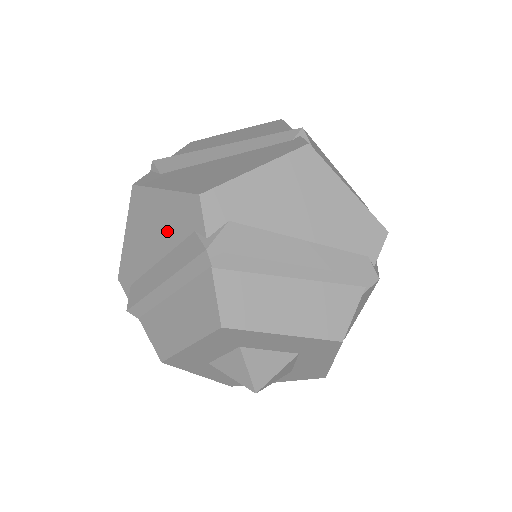
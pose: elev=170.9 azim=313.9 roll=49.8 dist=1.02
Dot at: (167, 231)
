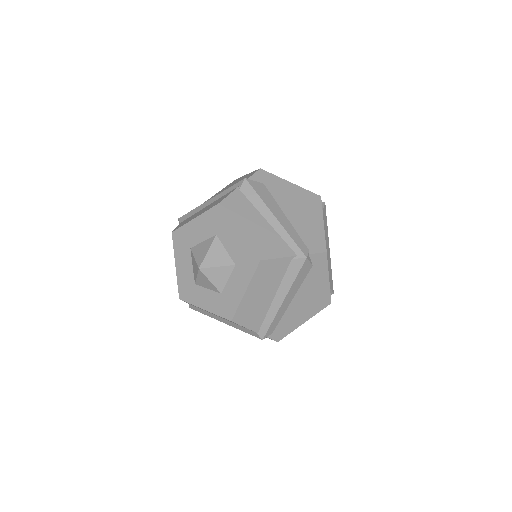
Dot at: occluded
